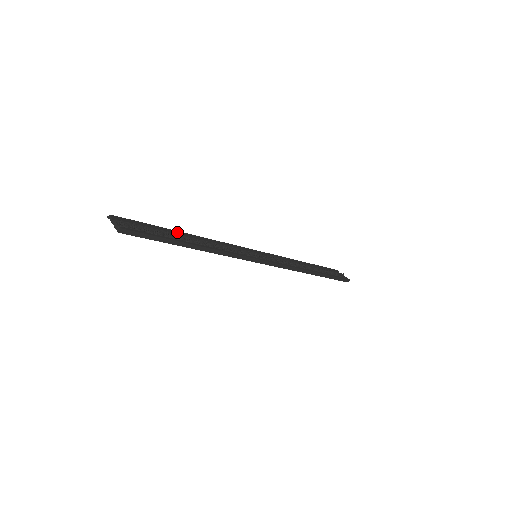
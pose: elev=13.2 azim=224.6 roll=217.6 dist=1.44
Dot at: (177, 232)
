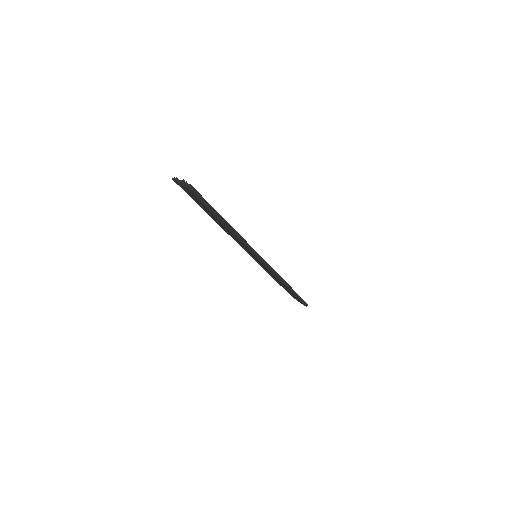
Dot at: occluded
